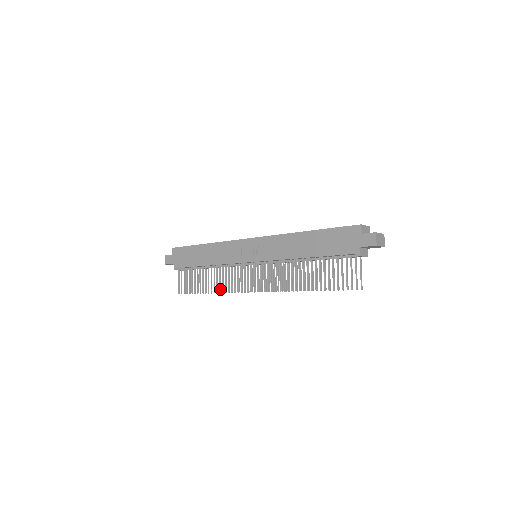
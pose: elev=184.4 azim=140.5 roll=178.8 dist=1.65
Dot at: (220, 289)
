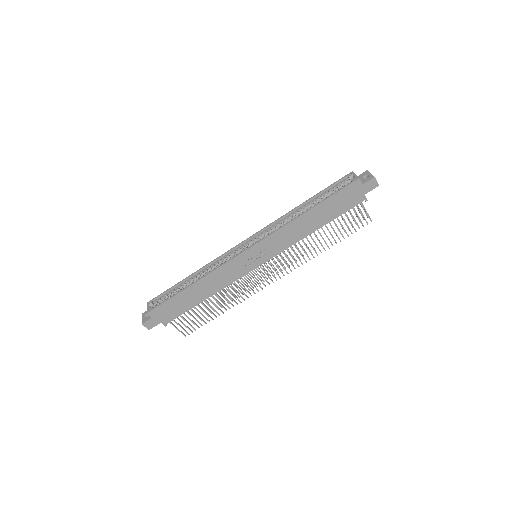
Dot at: (236, 303)
